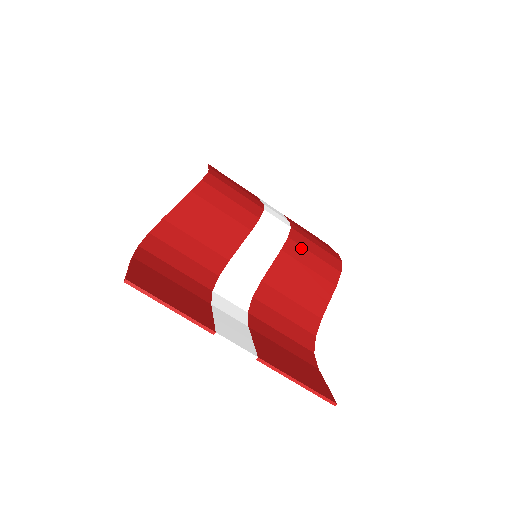
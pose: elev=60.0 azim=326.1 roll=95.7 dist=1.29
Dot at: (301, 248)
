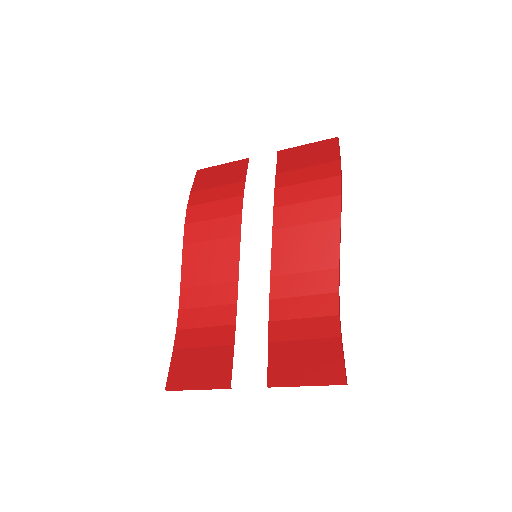
Dot at: (290, 208)
